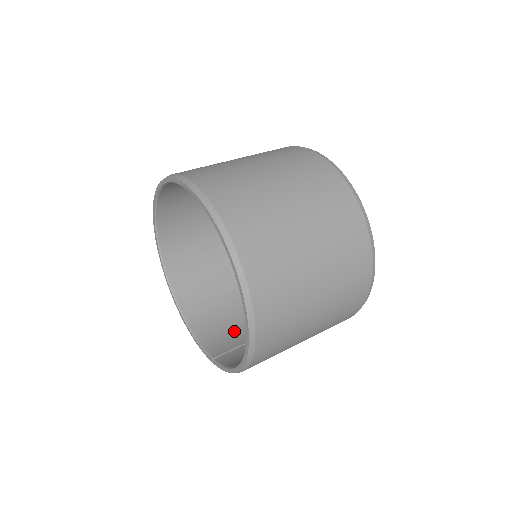
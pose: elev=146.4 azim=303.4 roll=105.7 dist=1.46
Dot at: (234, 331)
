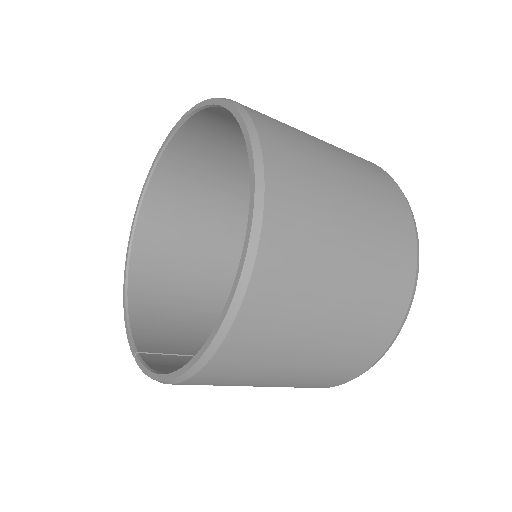
Dot at: (178, 335)
